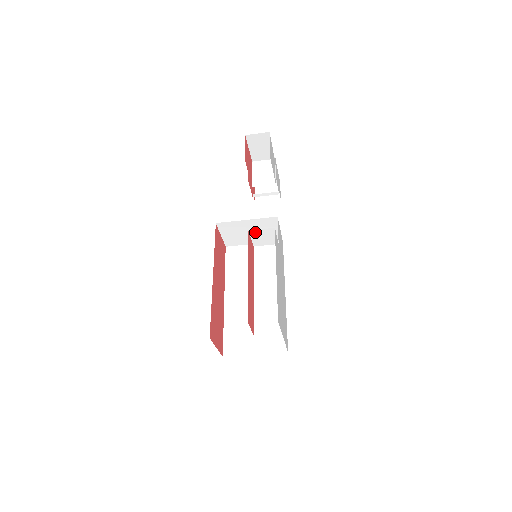
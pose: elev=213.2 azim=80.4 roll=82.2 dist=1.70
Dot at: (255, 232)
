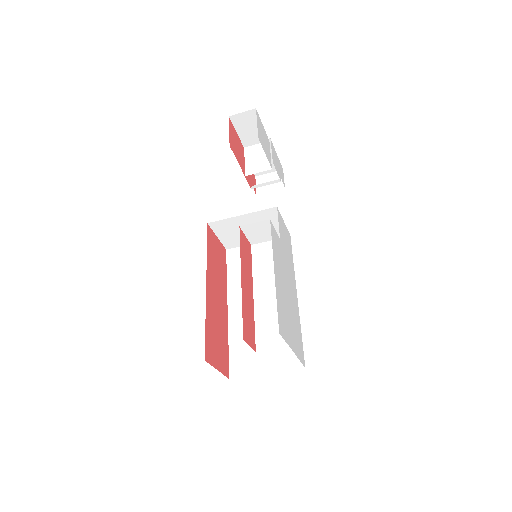
Dot at: (248, 227)
